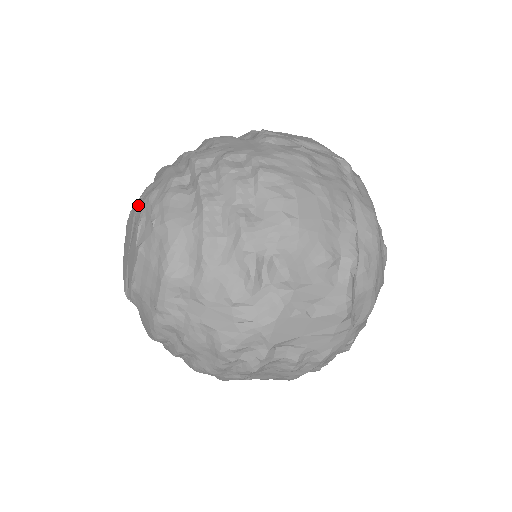
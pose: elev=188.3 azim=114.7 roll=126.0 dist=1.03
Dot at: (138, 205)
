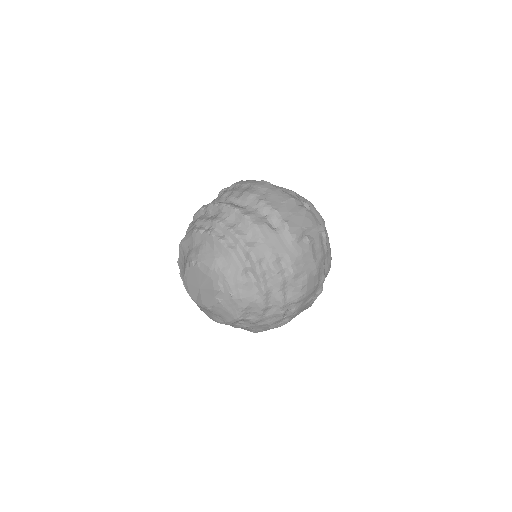
Dot at: (212, 272)
